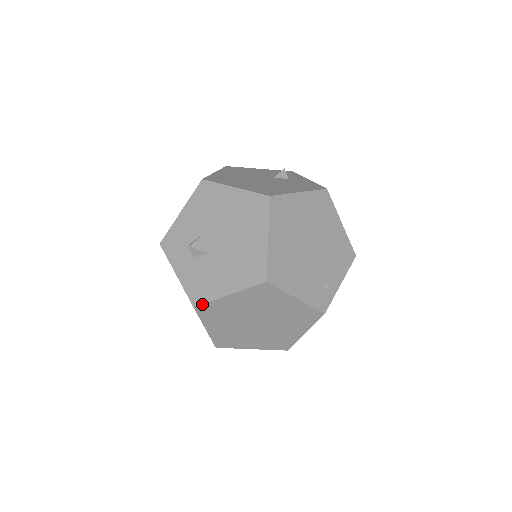
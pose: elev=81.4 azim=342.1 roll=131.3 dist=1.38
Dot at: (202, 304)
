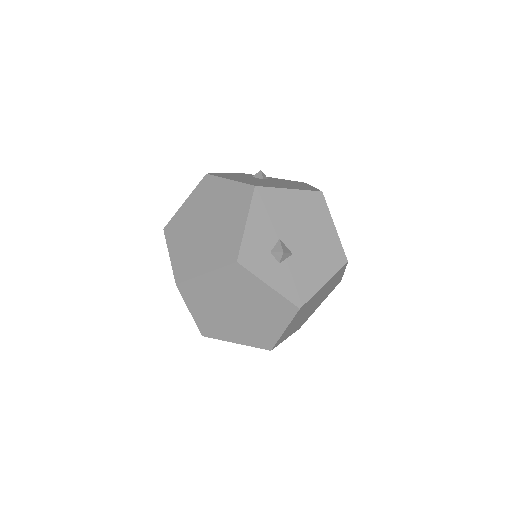
Dot at: (306, 302)
